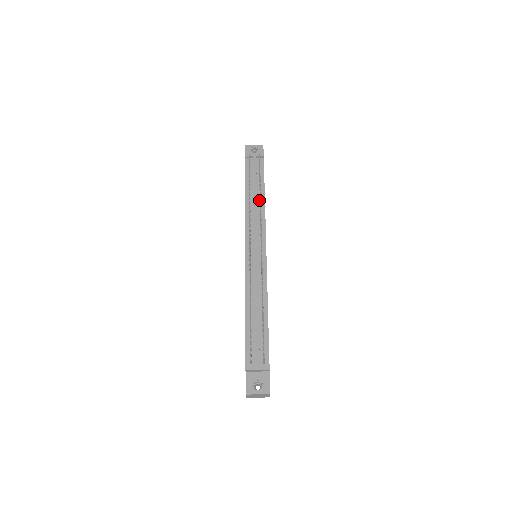
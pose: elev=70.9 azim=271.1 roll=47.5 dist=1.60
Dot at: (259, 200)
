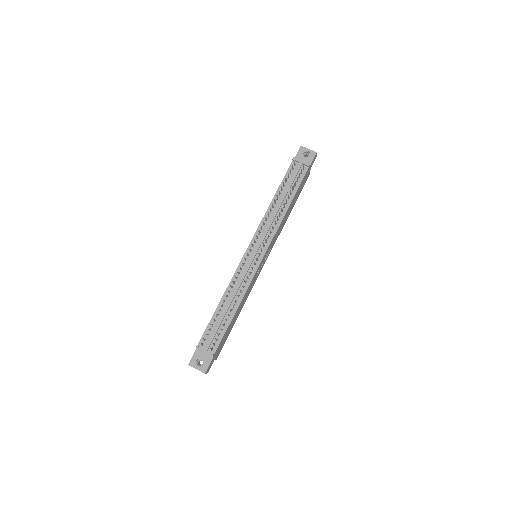
Dot at: (282, 208)
